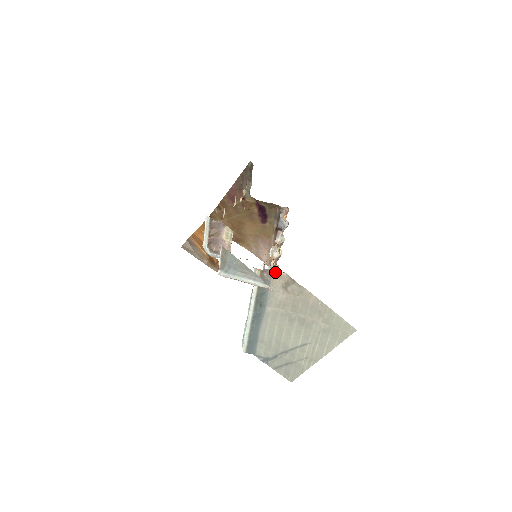
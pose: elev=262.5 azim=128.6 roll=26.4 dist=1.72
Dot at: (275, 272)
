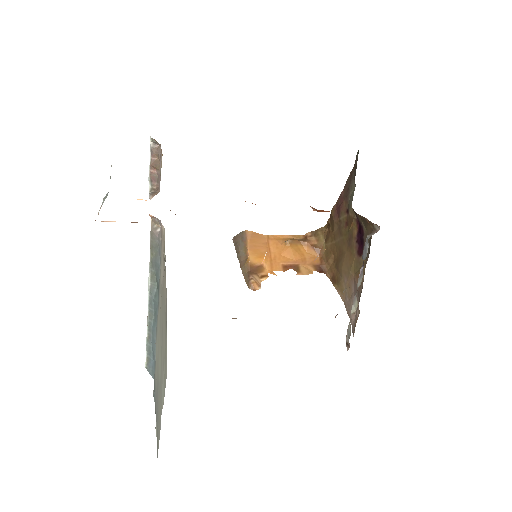
Dot at: (162, 225)
